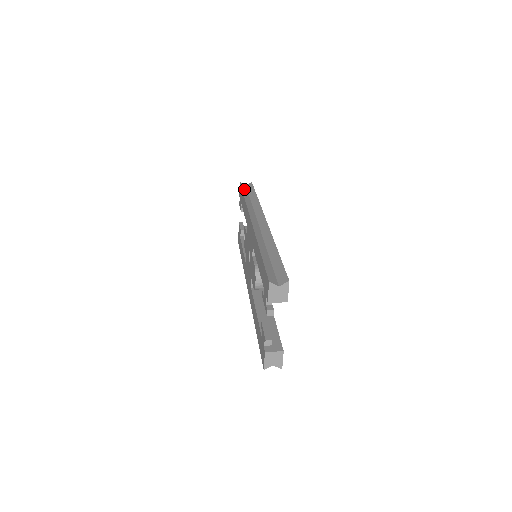
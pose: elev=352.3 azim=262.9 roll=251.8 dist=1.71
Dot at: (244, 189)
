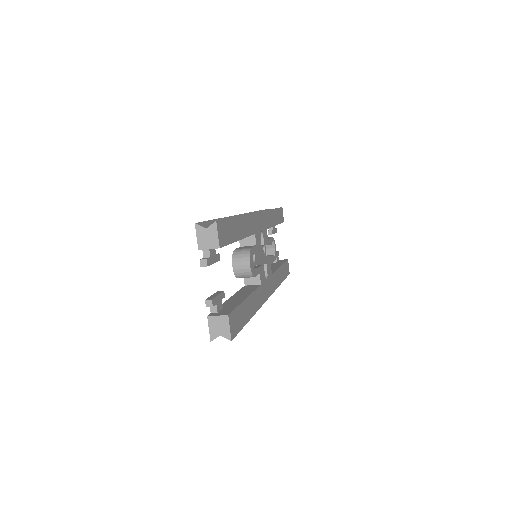
Dot at: occluded
